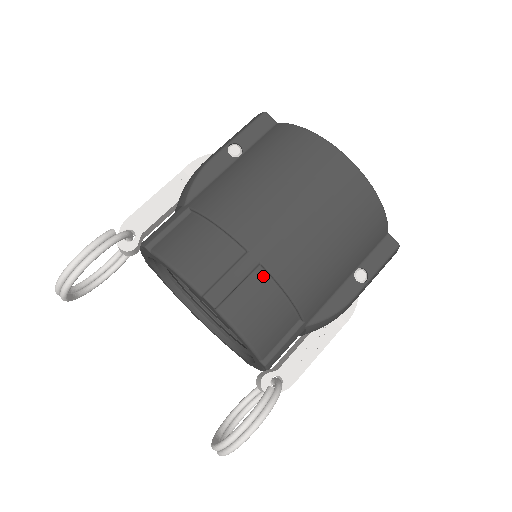
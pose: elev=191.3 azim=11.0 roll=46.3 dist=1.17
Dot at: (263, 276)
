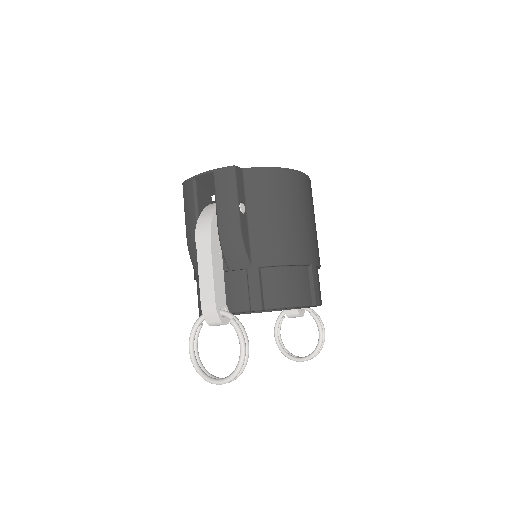
Dot at: (316, 270)
